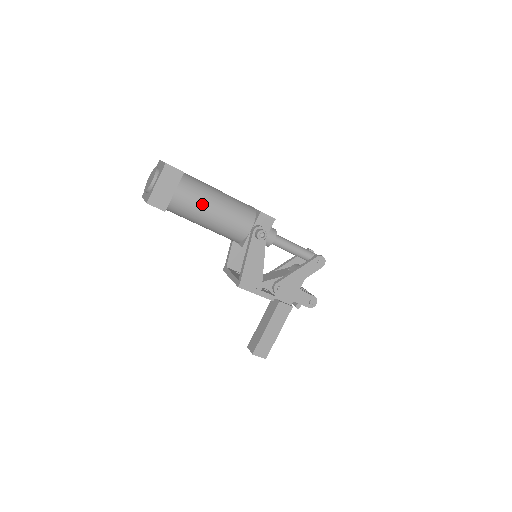
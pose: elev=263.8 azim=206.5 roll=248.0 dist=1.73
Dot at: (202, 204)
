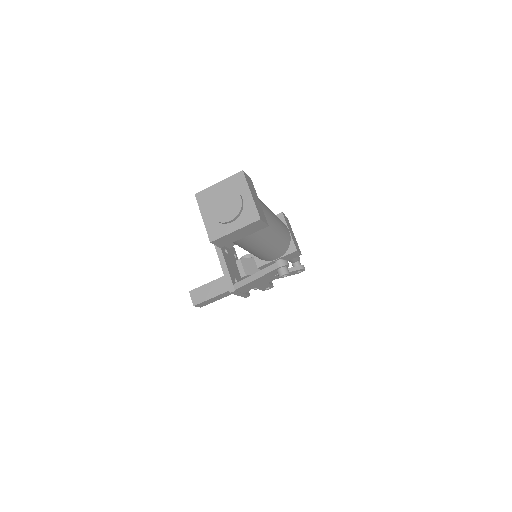
Dot at: (258, 245)
